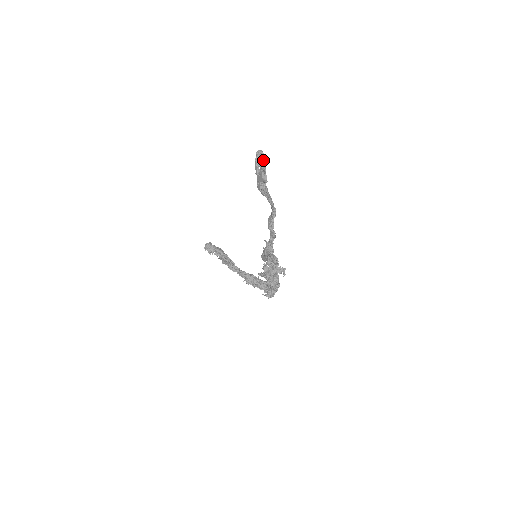
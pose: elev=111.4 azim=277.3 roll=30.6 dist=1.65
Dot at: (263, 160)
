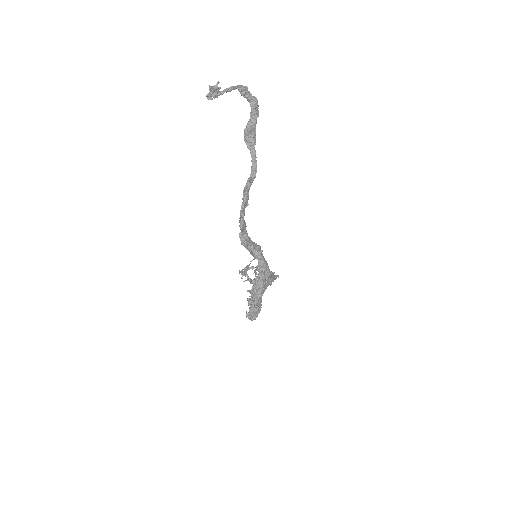
Dot at: (236, 87)
